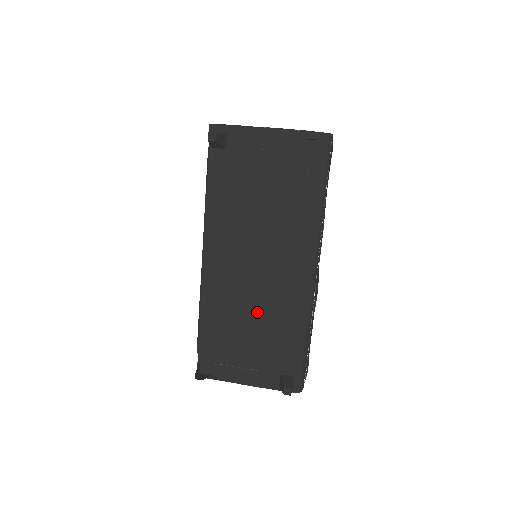
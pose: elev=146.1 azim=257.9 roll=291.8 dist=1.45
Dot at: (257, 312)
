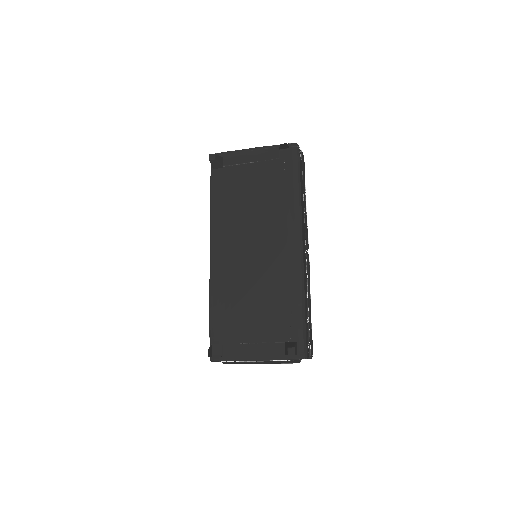
Dot at: (258, 288)
